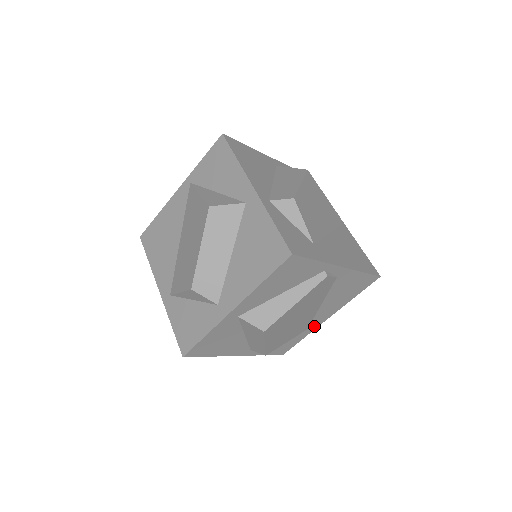
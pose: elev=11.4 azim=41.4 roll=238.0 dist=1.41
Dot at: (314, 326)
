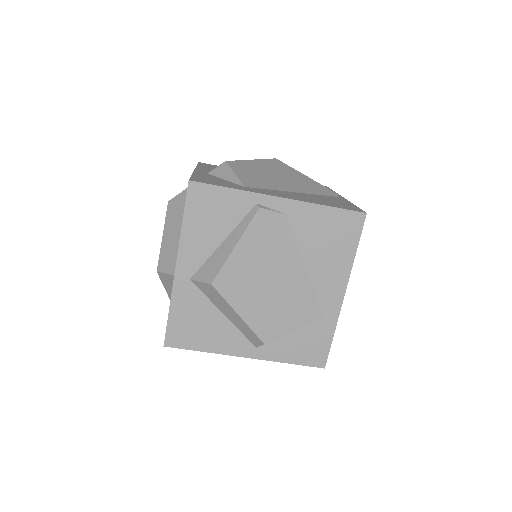
Dot at: (332, 310)
